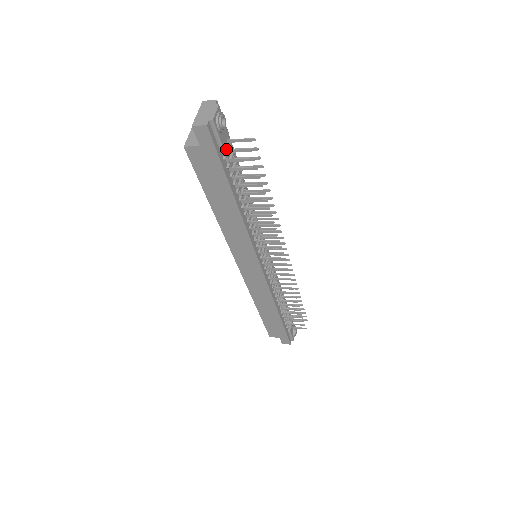
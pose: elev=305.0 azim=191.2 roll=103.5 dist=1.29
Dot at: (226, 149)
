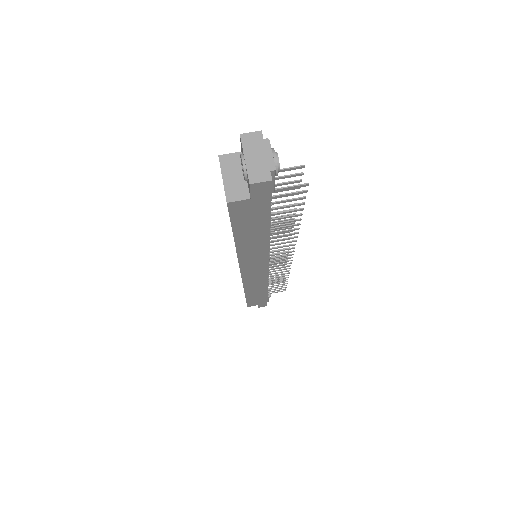
Dot at: occluded
